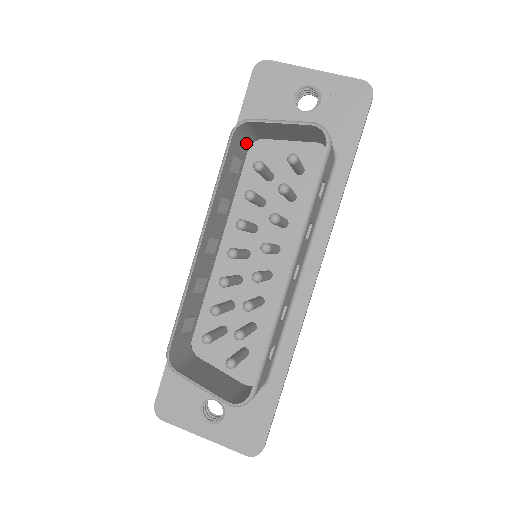
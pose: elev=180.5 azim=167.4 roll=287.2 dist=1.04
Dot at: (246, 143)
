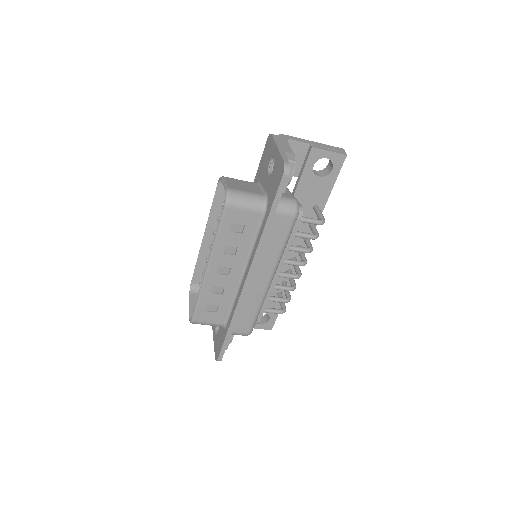
Dot at: occluded
